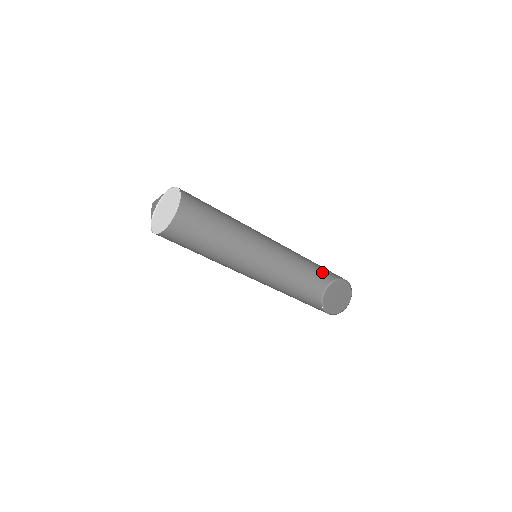
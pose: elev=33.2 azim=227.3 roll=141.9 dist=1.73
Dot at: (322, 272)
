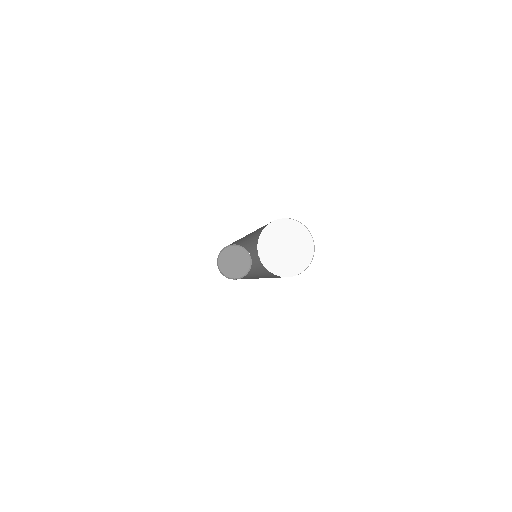
Dot at: occluded
